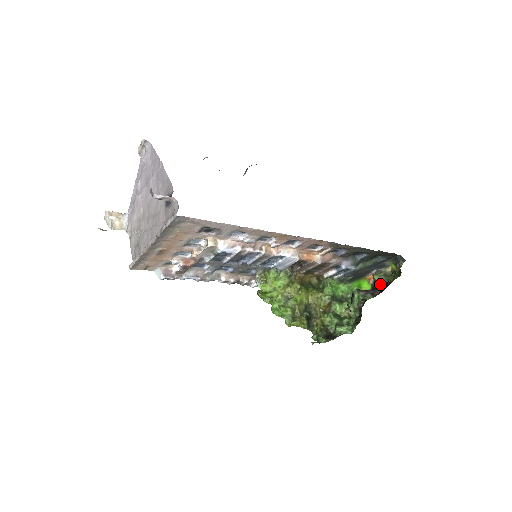
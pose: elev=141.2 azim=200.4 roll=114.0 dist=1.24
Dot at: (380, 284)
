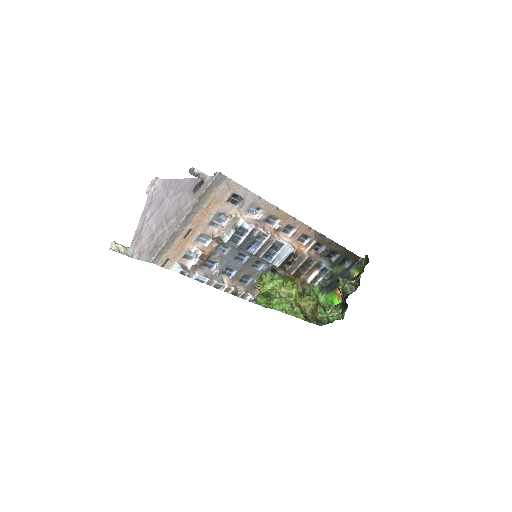
Dot at: (350, 291)
